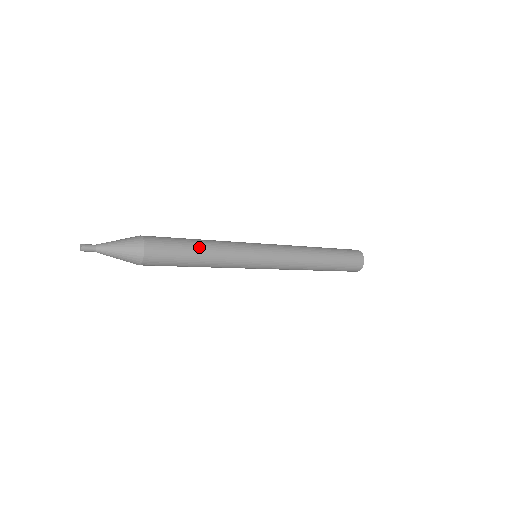
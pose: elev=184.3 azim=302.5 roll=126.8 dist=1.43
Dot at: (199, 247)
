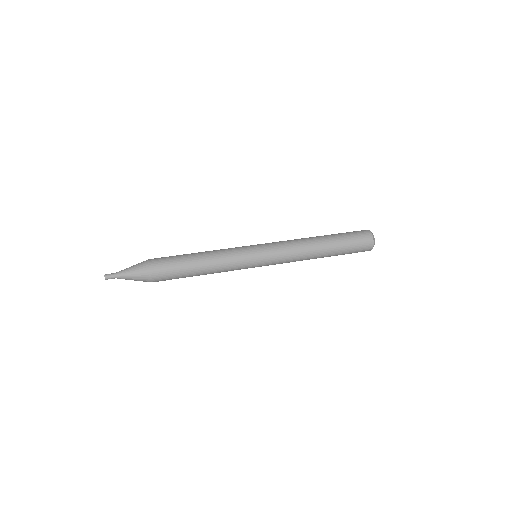
Dot at: (198, 275)
